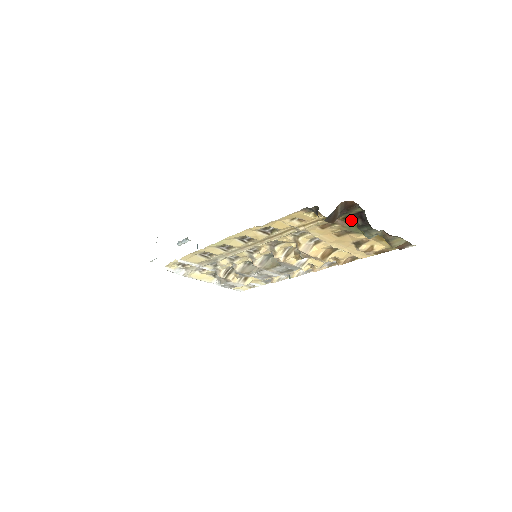
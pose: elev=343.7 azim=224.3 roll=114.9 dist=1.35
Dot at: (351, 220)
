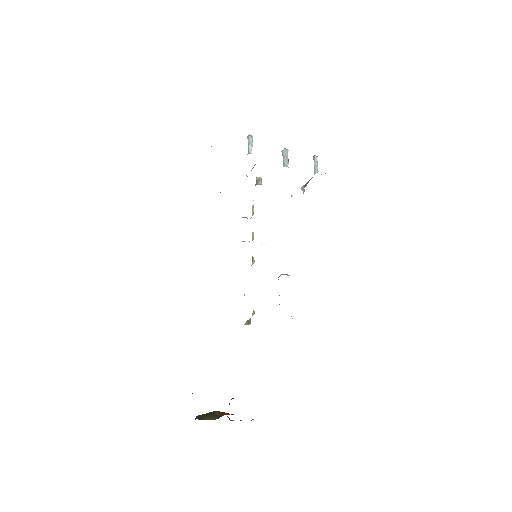
Dot at: occluded
